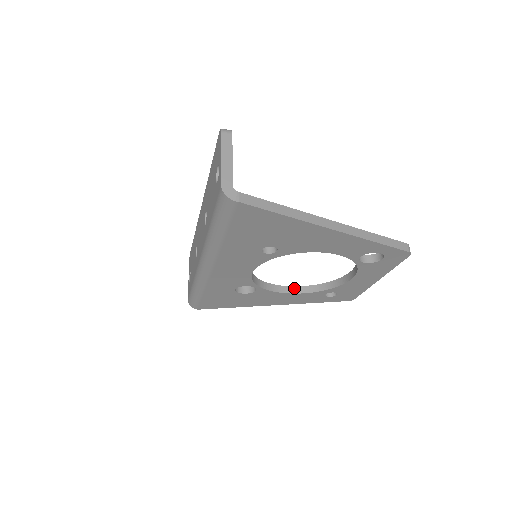
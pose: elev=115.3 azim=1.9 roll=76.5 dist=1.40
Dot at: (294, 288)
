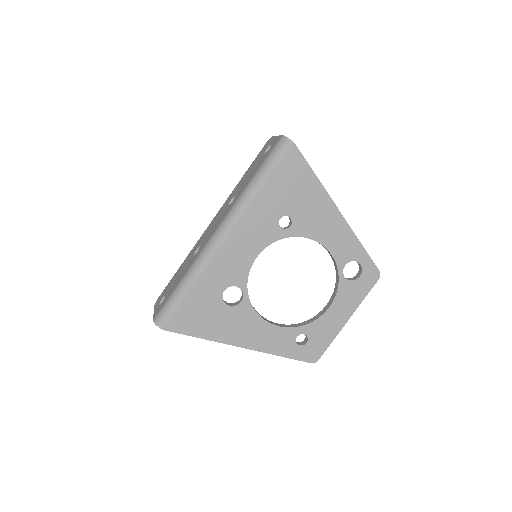
Dot at: (270, 321)
